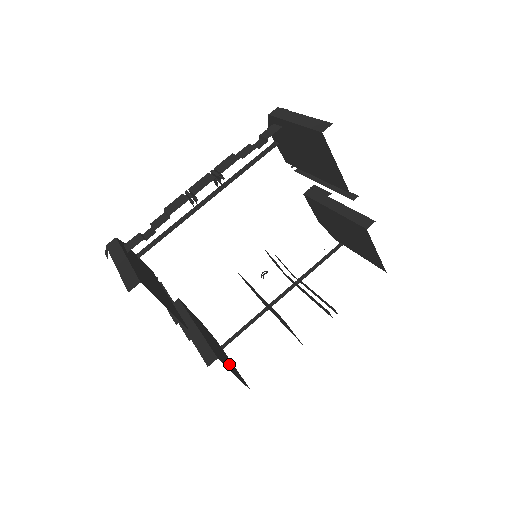
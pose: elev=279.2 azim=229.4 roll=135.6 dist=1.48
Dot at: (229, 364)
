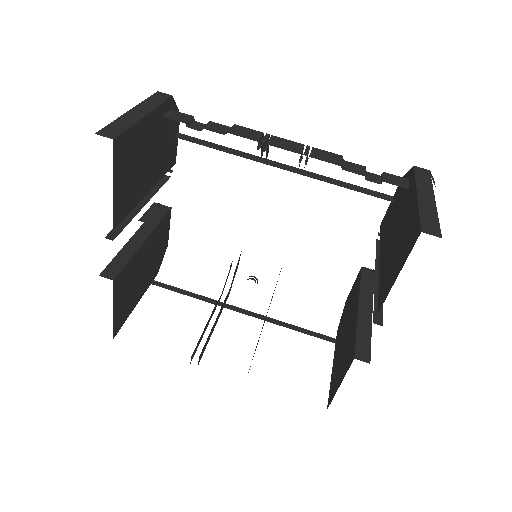
Dot at: (128, 298)
